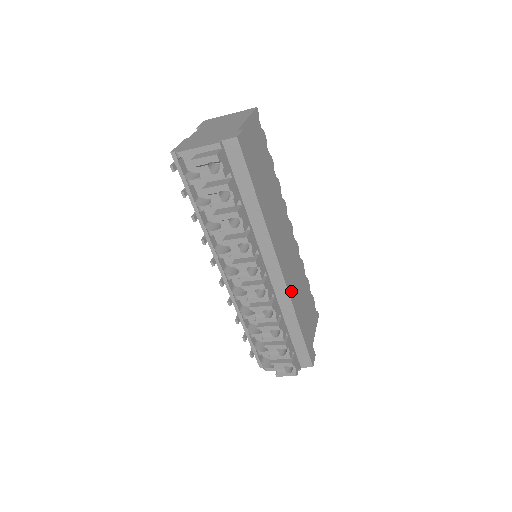
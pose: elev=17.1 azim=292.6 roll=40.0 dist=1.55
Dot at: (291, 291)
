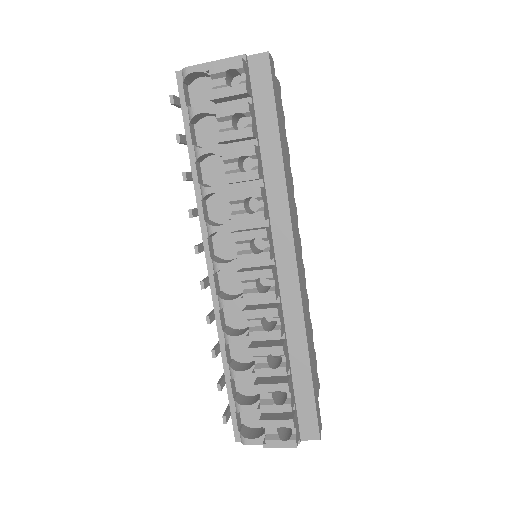
Dot at: (303, 301)
